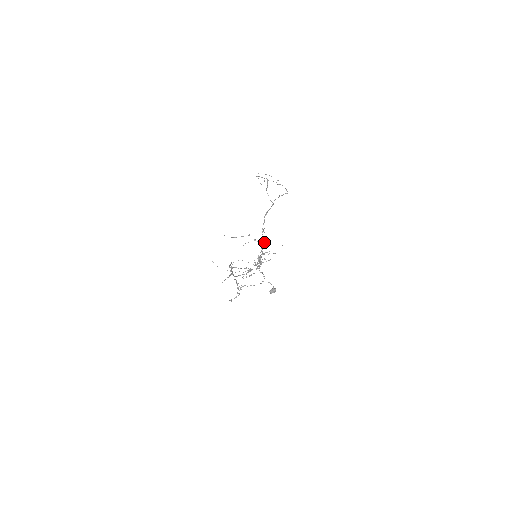
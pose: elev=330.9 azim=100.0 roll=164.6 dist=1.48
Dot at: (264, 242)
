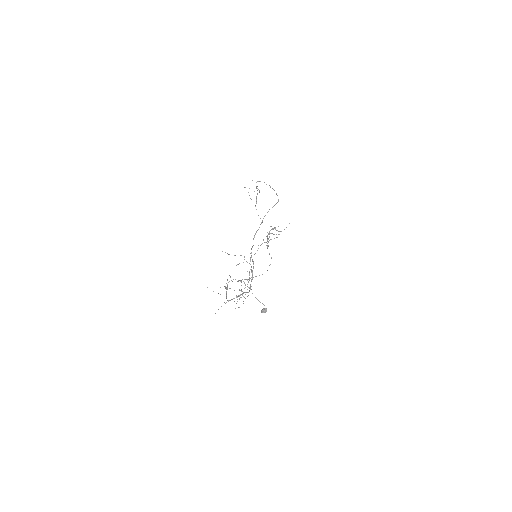
Dot at: (253, 266)
